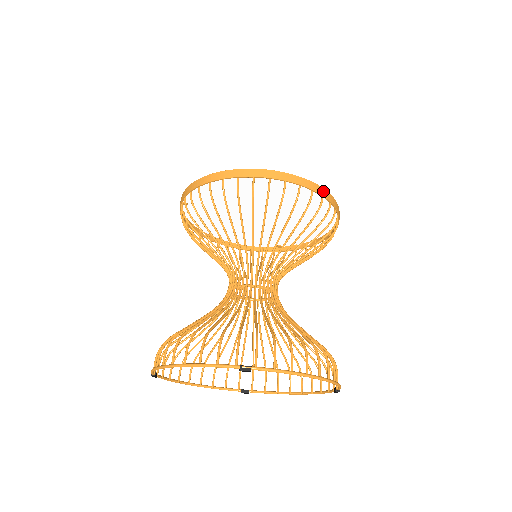
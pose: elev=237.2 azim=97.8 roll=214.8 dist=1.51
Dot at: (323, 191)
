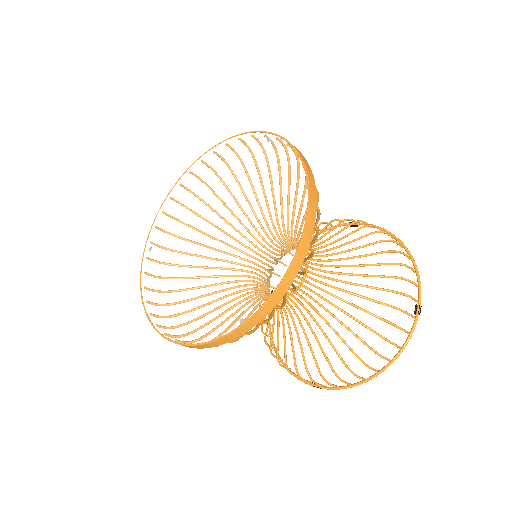
Dot at: (251, 322)
